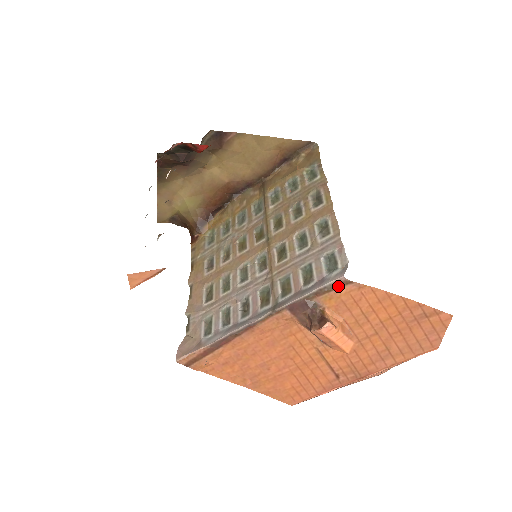
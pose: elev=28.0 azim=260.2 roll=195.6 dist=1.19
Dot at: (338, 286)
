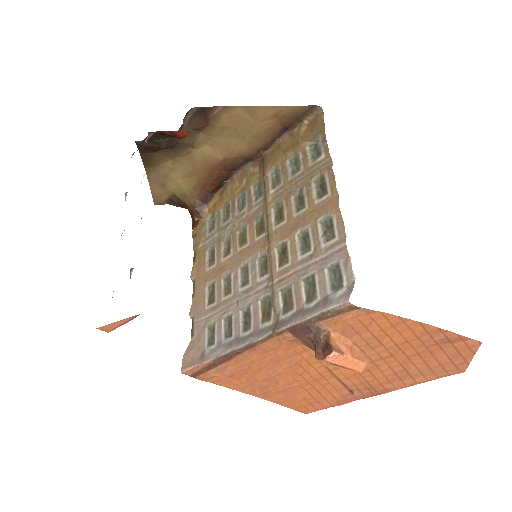
Dot at: (343, 311)
